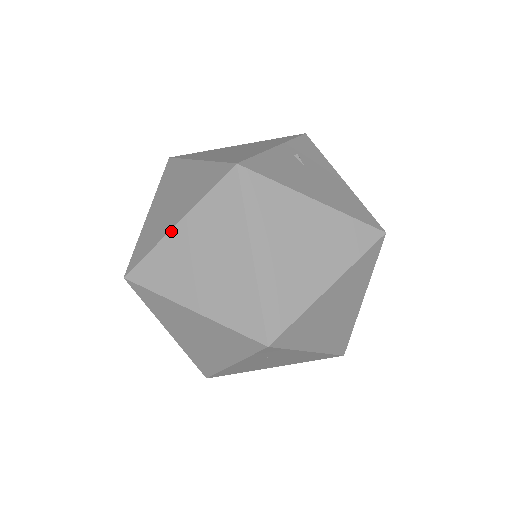
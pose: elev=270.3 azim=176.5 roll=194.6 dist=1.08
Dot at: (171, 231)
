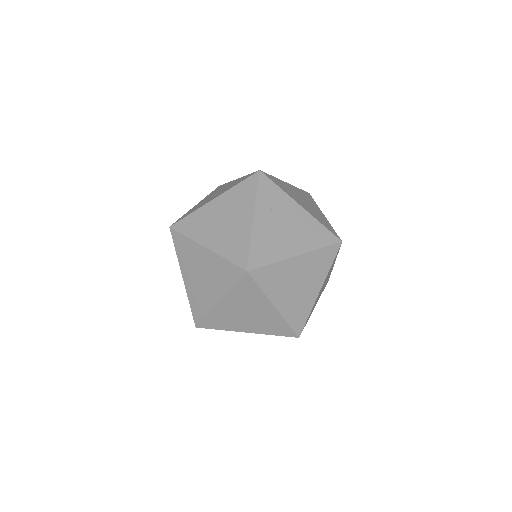
Dot at: occluded
